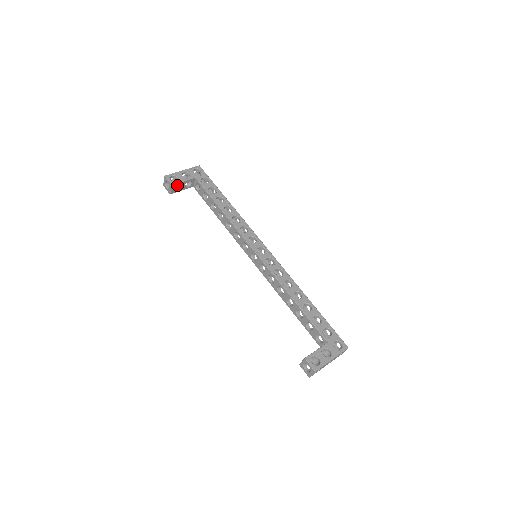
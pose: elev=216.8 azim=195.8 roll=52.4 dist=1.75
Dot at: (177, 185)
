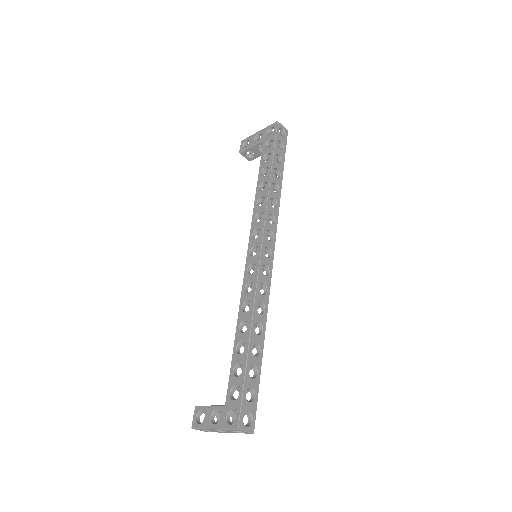
Dot at: occluded
